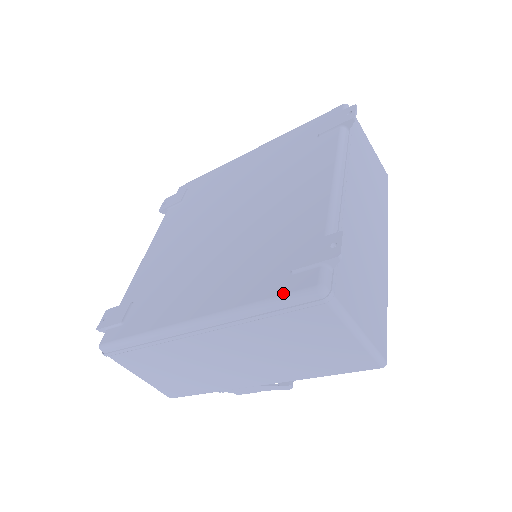
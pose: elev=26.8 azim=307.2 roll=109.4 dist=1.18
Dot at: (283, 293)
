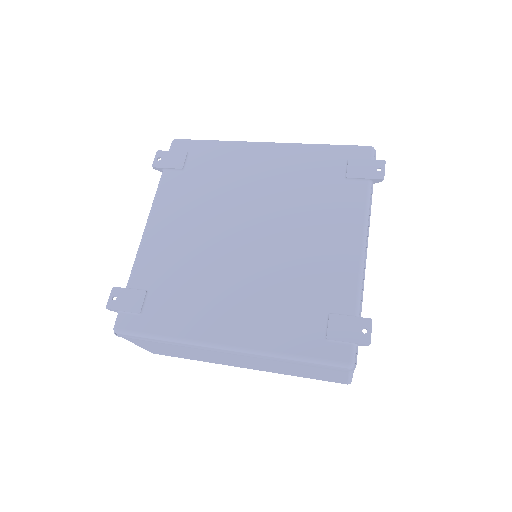
Dot at: (320, 357)
